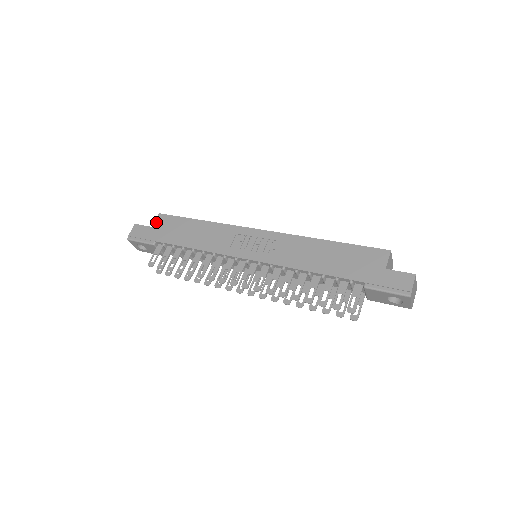
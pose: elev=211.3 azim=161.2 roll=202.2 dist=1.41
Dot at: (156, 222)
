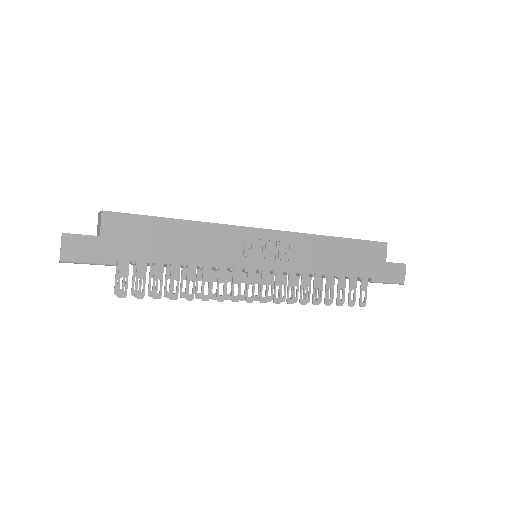
Dot at: (105, 227)
